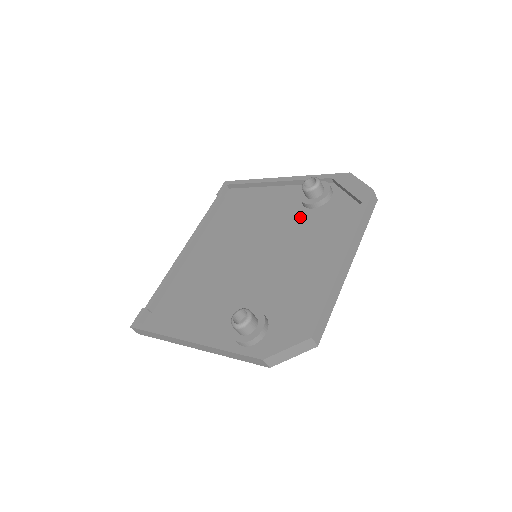
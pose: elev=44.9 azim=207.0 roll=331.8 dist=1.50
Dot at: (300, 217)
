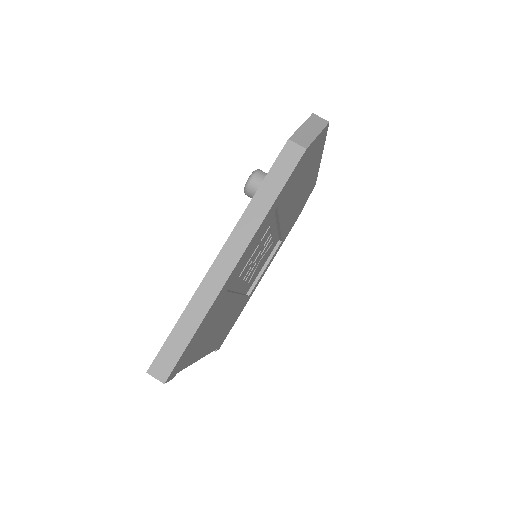
Dot at: occluded
